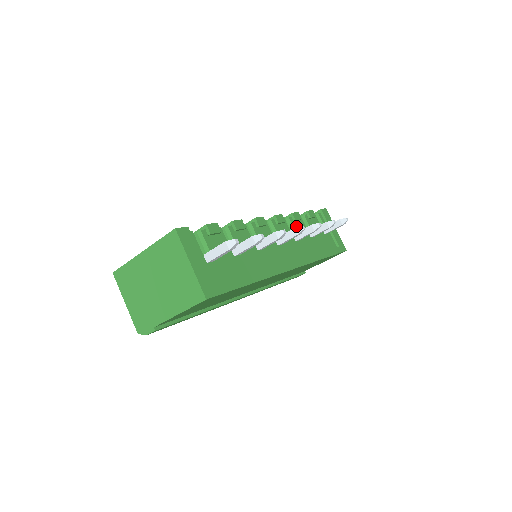
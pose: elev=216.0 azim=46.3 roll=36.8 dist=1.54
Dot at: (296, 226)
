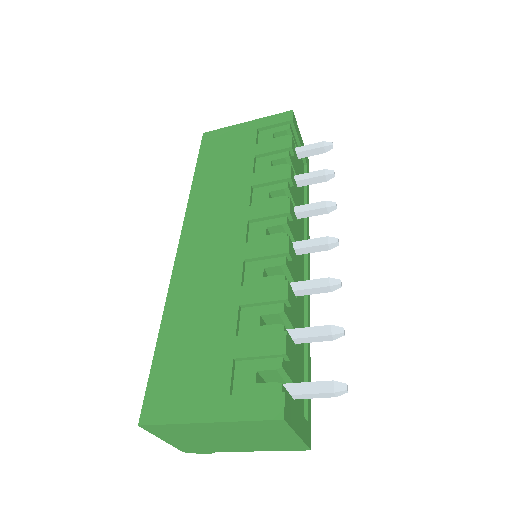
Dot at: (292, 191)
